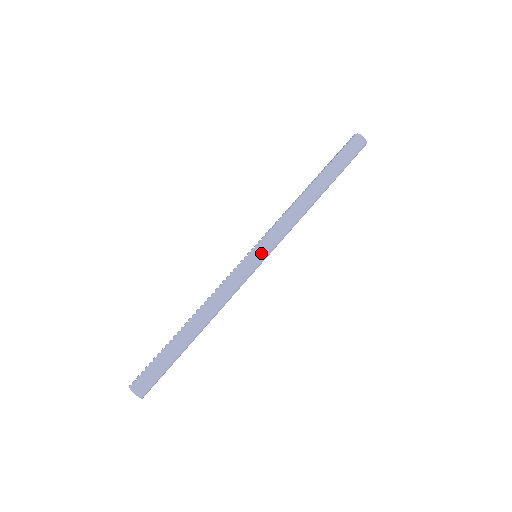
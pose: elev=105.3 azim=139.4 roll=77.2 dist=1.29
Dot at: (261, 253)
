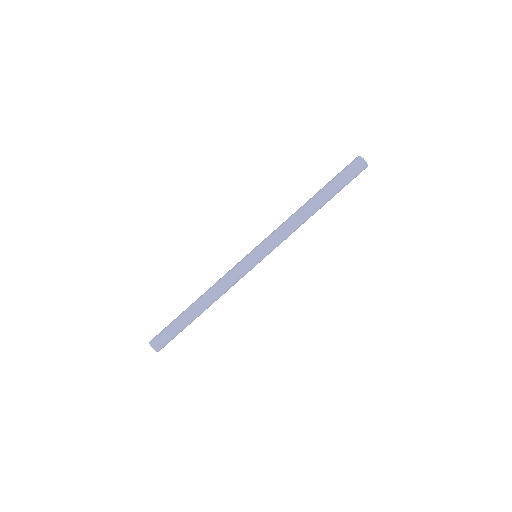
Dot at: (255, 251)
